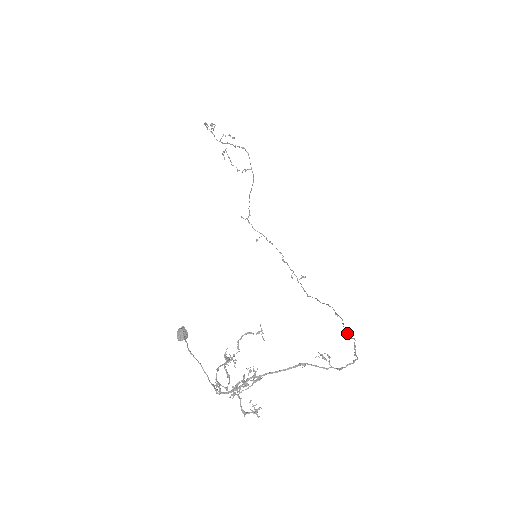
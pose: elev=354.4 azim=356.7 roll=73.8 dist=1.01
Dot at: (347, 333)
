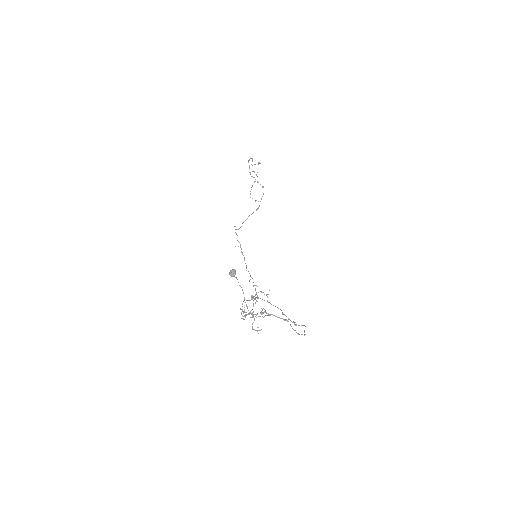
Dot at: occluded
